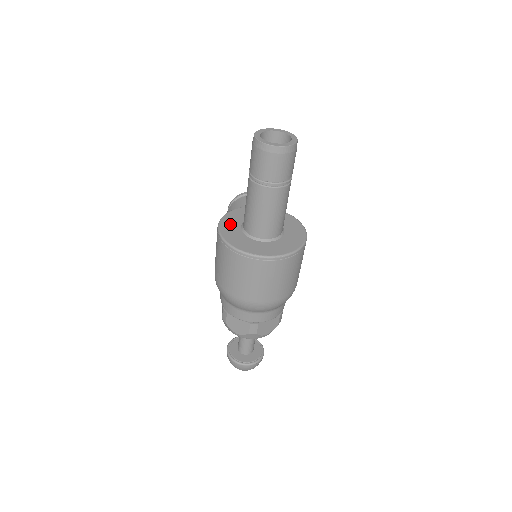
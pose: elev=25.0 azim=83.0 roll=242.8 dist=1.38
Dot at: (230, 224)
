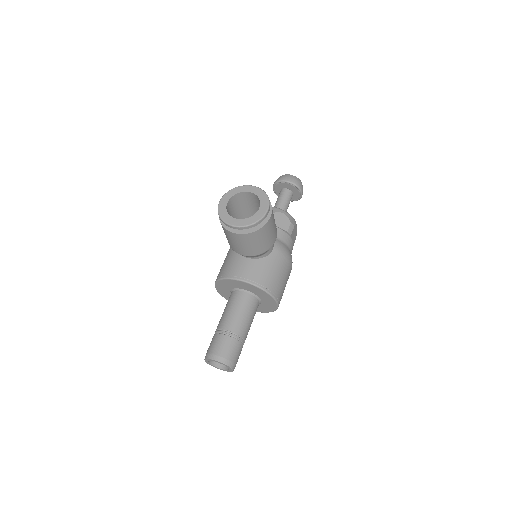
Dot at: (222, 290)
